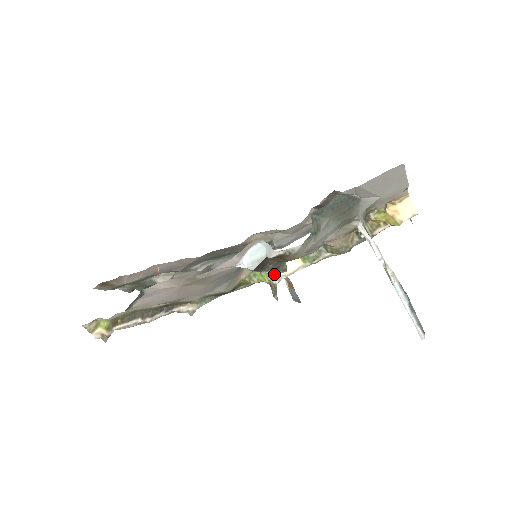
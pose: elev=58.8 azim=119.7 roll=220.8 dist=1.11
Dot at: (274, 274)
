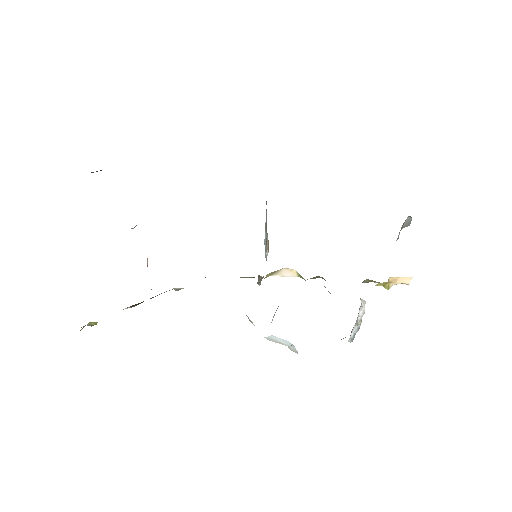
Dot at: (268, 276)
